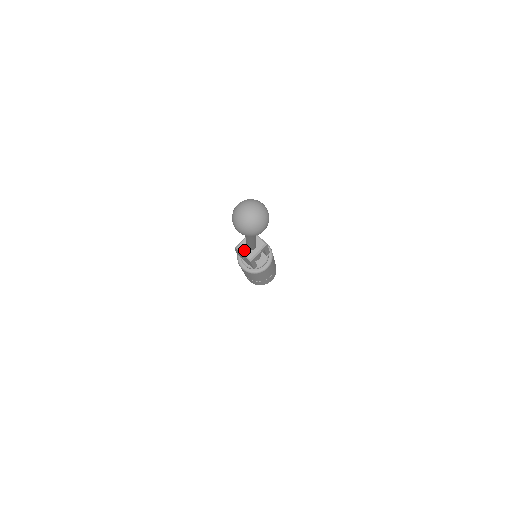
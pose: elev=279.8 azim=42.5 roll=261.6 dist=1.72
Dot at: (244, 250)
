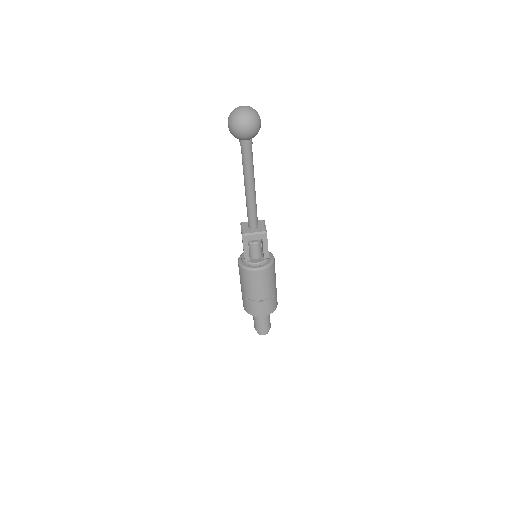
Dot at: (245, 226)
